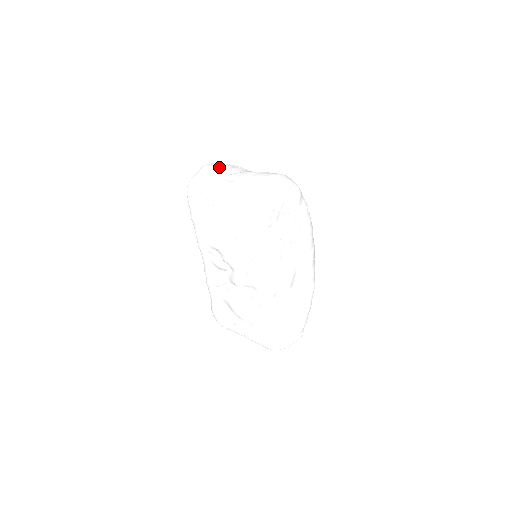
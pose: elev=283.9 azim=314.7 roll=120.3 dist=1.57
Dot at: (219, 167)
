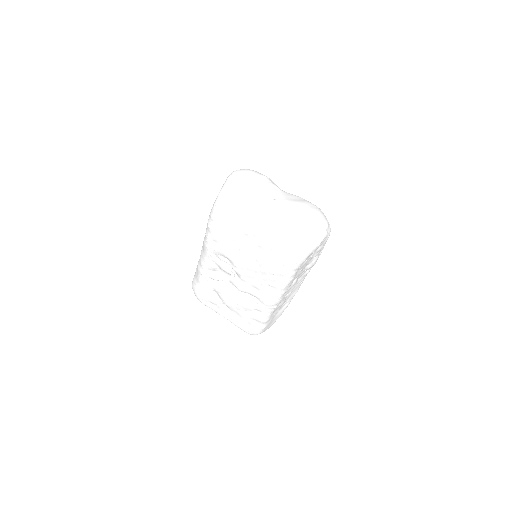
Dot at: (252, 183)
